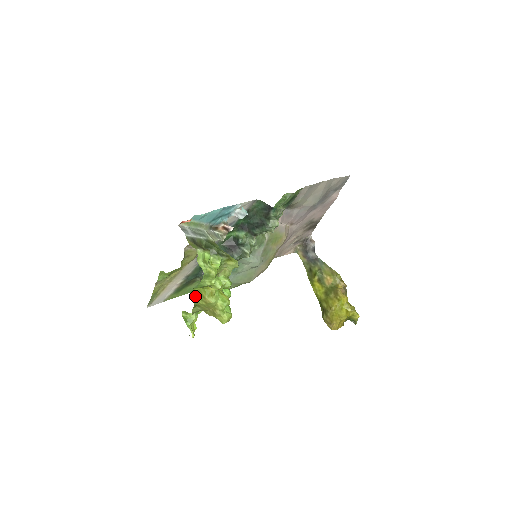
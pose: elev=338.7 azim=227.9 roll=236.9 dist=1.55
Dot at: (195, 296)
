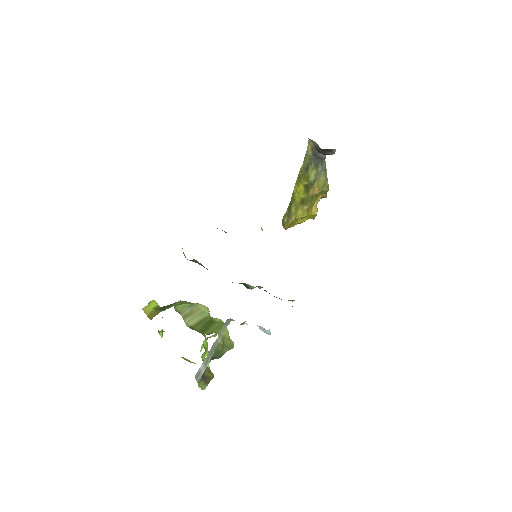
Dot at: occluded
